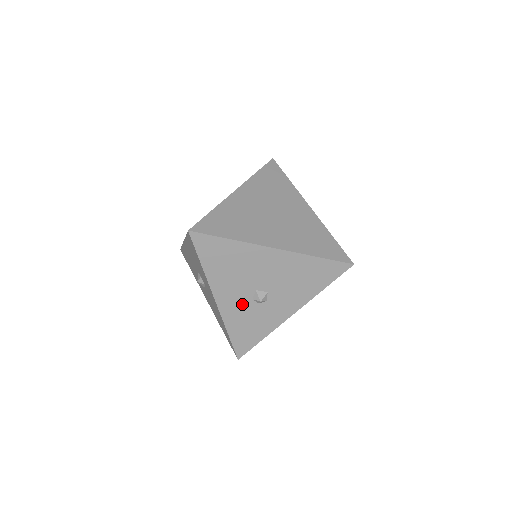
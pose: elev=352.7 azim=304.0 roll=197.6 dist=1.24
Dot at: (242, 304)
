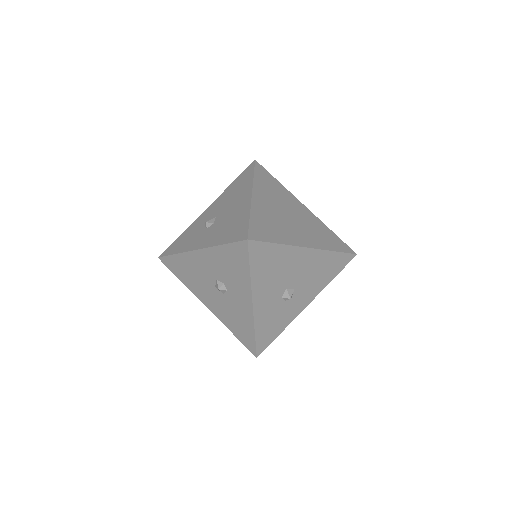
Dot at: (273, 304)
